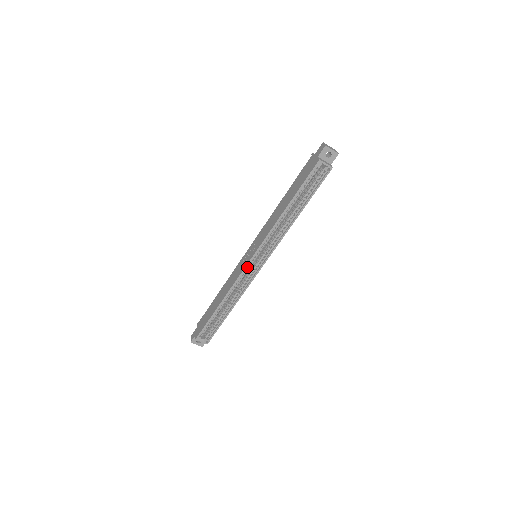
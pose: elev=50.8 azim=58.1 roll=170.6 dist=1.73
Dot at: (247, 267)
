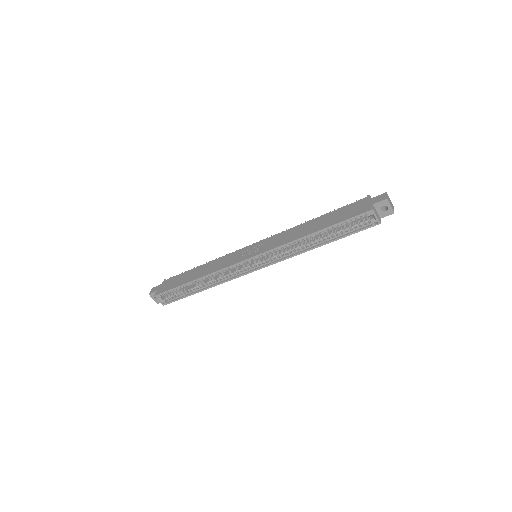
Dot at: (241, 262)
